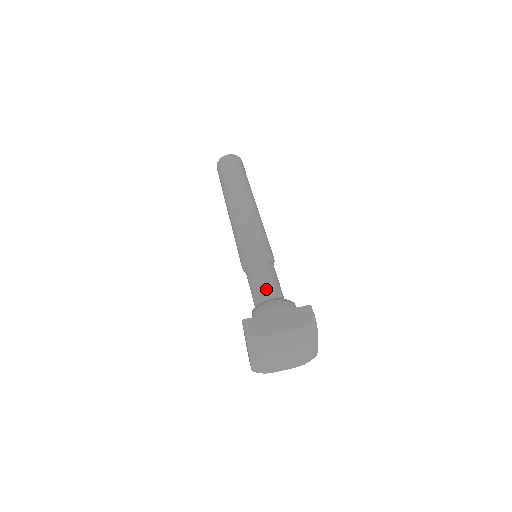
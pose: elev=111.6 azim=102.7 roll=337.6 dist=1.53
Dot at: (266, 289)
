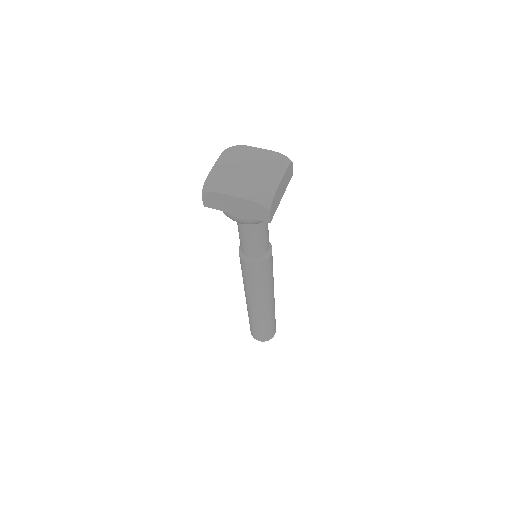
Dot at: occluded
